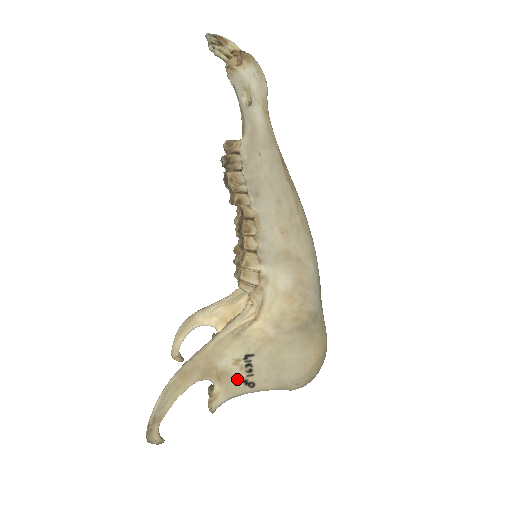
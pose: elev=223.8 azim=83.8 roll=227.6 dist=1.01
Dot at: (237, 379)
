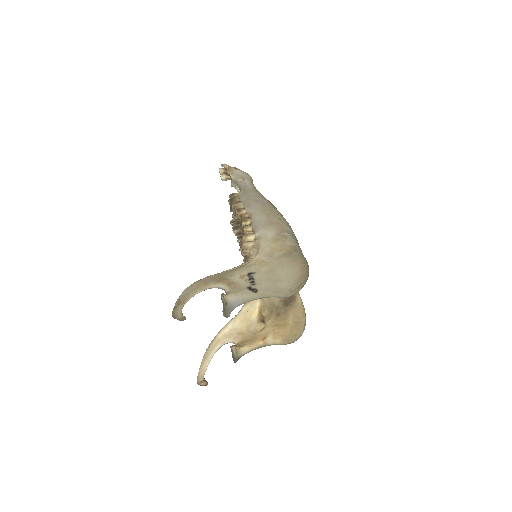
Dot at: (243, 287)
